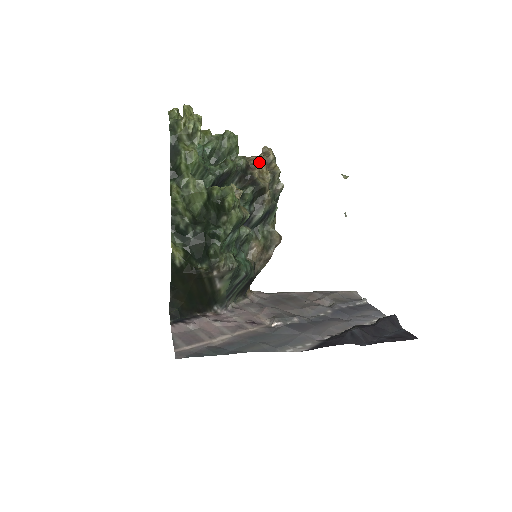
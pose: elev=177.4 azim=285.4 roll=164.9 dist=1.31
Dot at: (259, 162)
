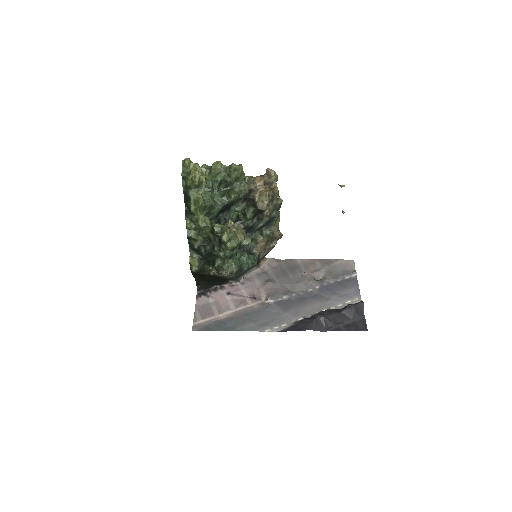
Dot at: (260, 187)
